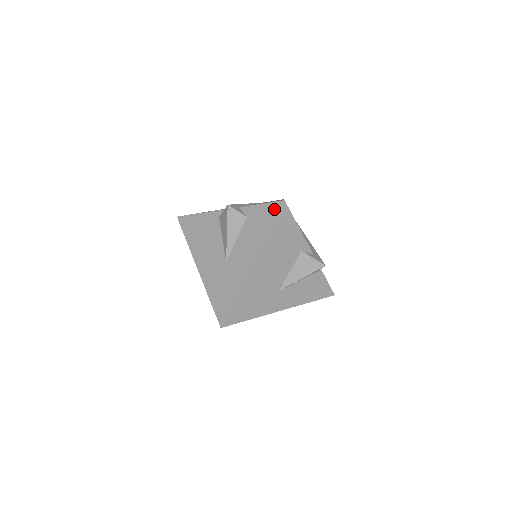
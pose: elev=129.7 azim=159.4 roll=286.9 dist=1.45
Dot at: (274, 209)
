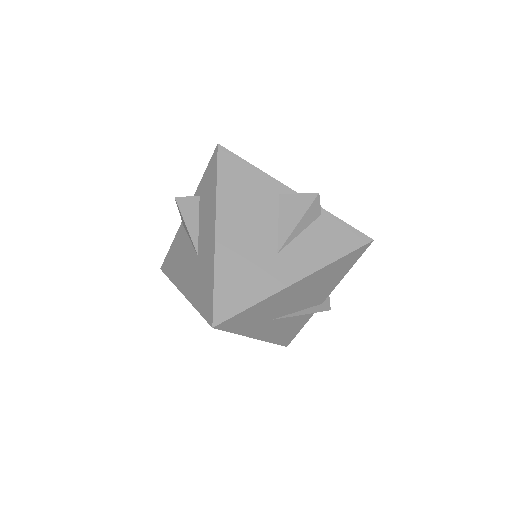
Dot at: (213, 161)
